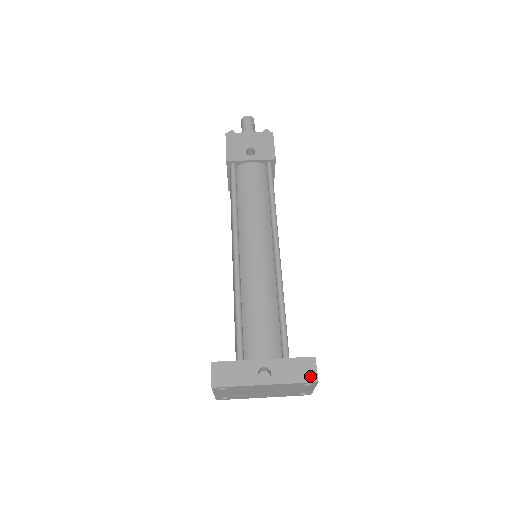
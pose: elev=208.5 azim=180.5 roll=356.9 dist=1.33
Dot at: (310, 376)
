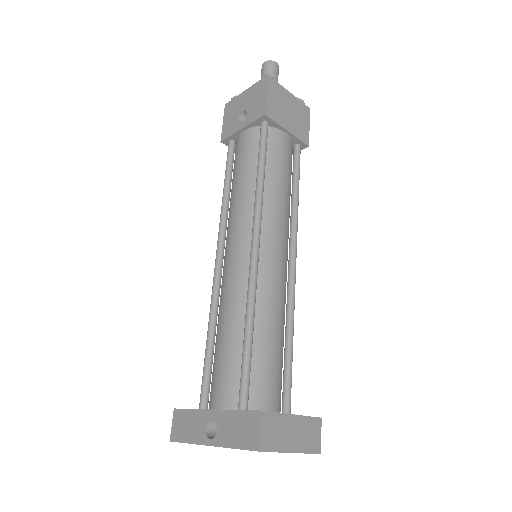
Dot at: (253, 441)
